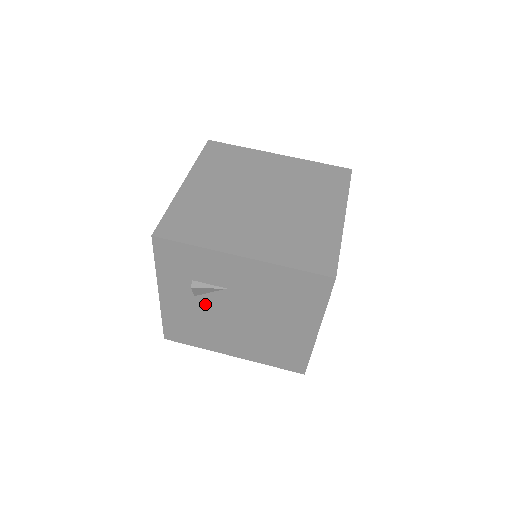
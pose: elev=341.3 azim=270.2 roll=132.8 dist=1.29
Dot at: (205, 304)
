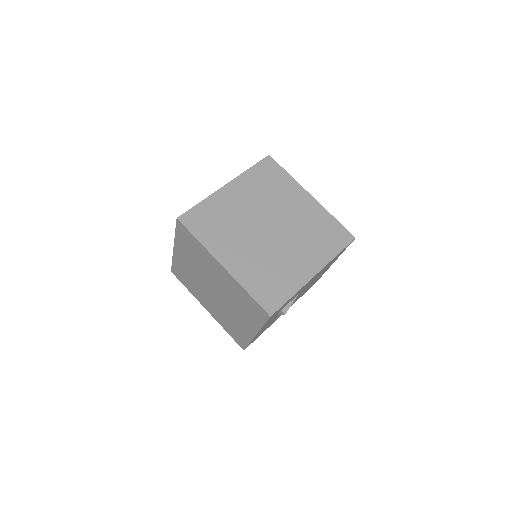
Dot at: occluded
